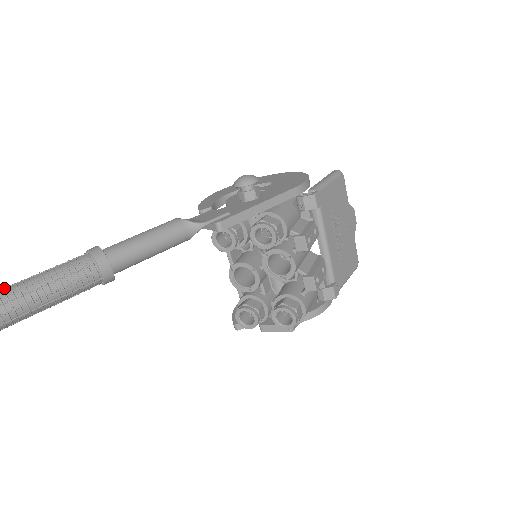
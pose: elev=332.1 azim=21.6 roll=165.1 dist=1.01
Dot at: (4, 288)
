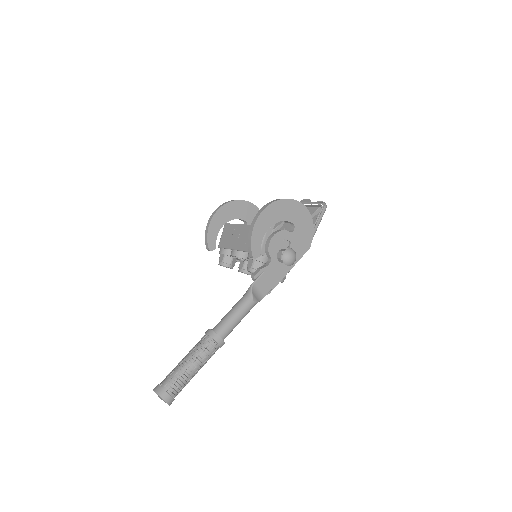
Dot at: (185, 379)
